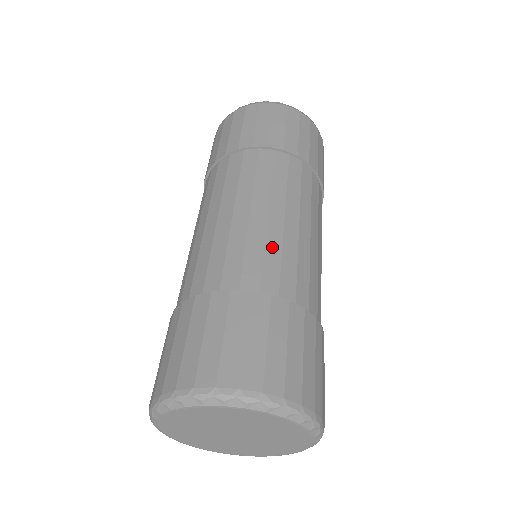
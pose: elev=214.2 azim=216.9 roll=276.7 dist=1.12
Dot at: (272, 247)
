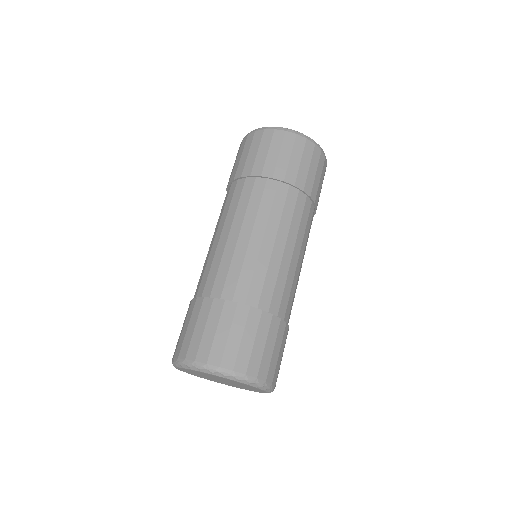
Dot at: (216, 262)
